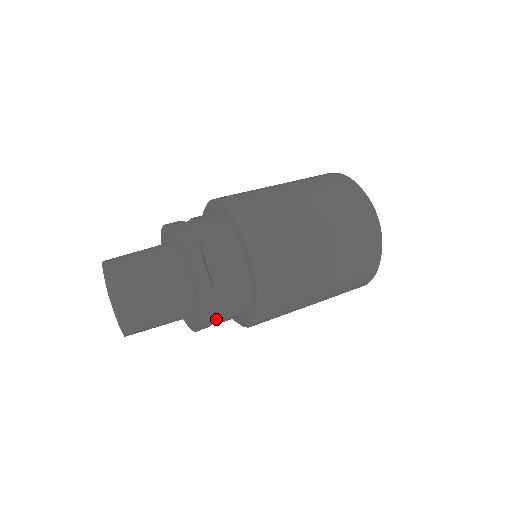
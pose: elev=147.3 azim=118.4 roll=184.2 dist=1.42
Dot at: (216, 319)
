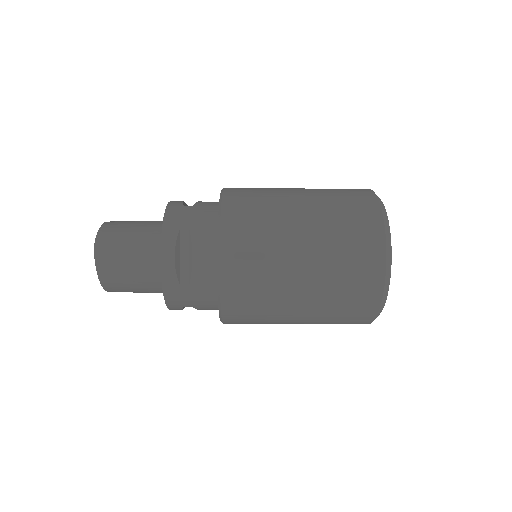
Dot at: (190, 266)
